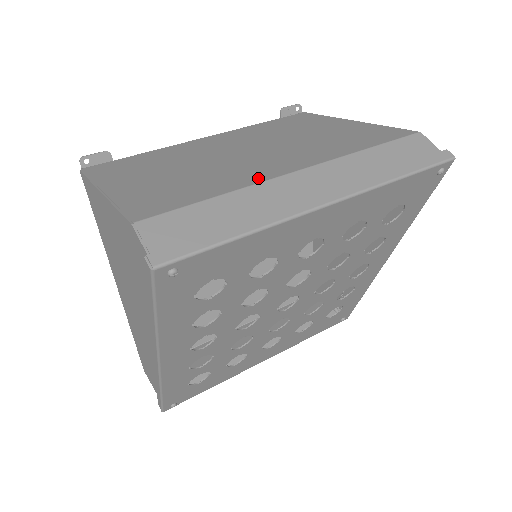
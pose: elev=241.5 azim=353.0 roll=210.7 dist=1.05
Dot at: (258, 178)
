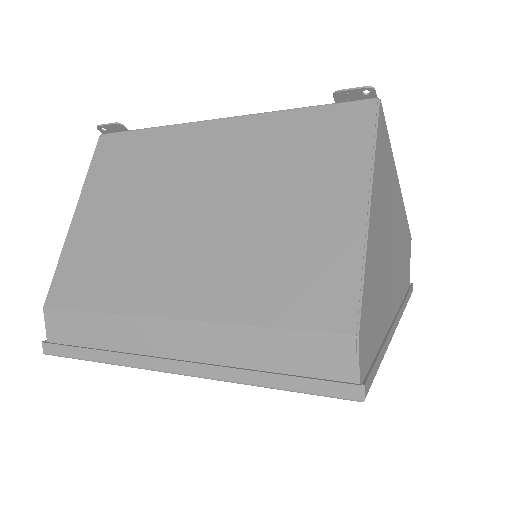
Dot at: (141, 305)
